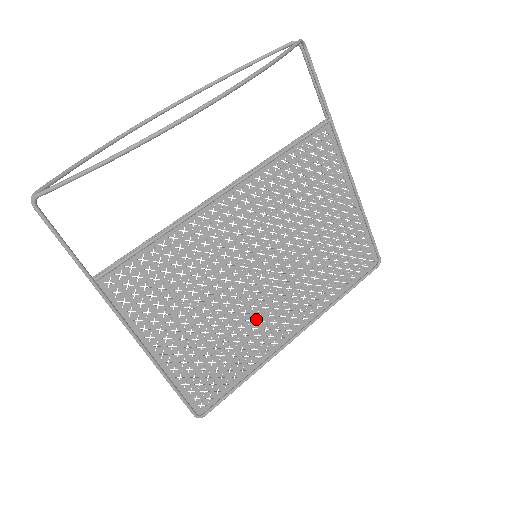
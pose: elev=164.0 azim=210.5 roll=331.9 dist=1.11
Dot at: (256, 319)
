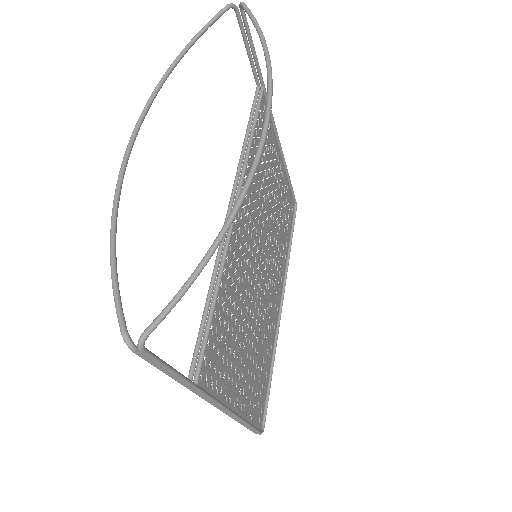
Dot at: (265, 314)
